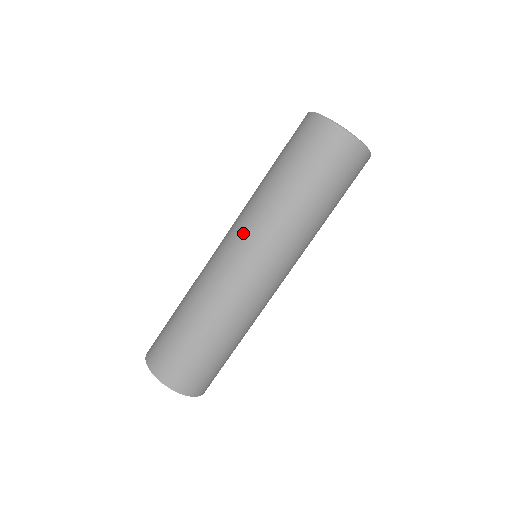
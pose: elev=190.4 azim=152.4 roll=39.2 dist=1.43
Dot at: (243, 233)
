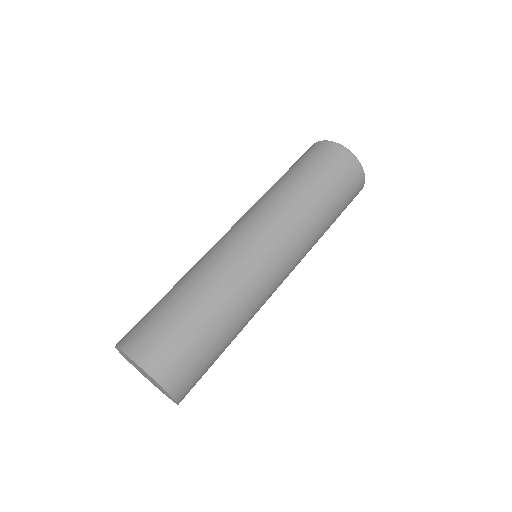
Dot at: (260, 221)
